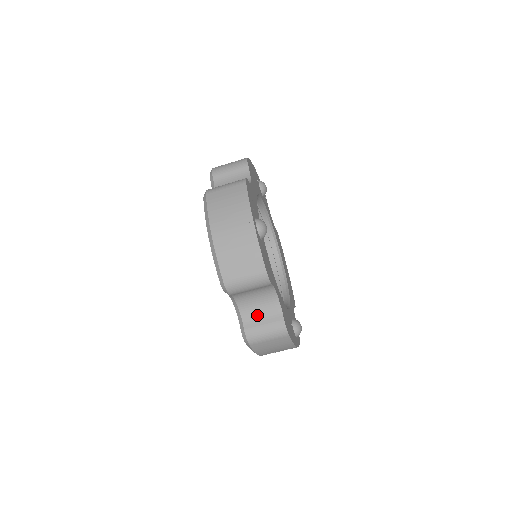
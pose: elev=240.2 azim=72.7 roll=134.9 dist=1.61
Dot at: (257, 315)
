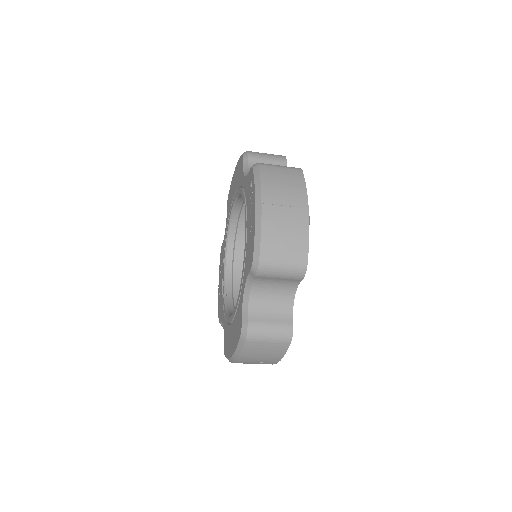
Dot at: (266, 310)
